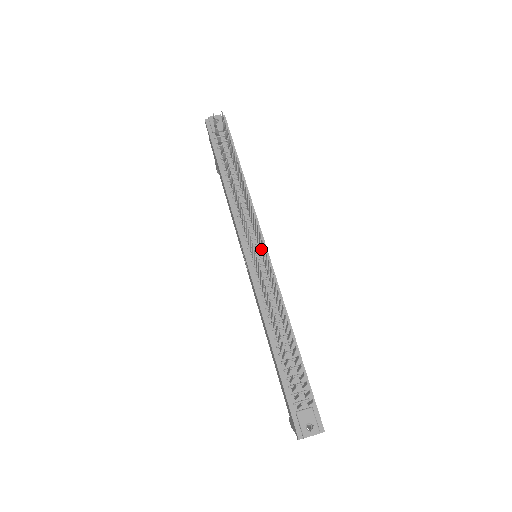
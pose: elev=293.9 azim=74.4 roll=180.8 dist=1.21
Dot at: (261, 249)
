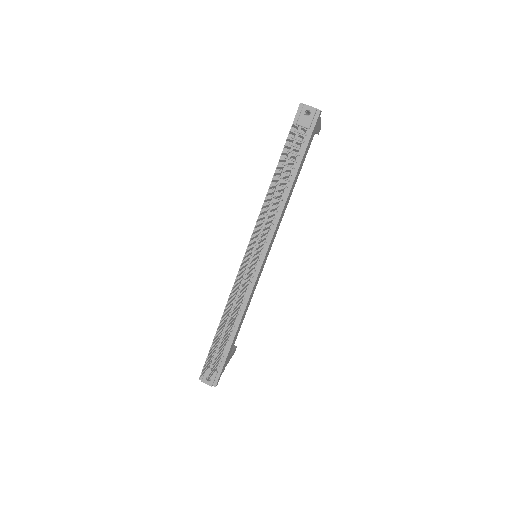
Dot at: (254, 263)
